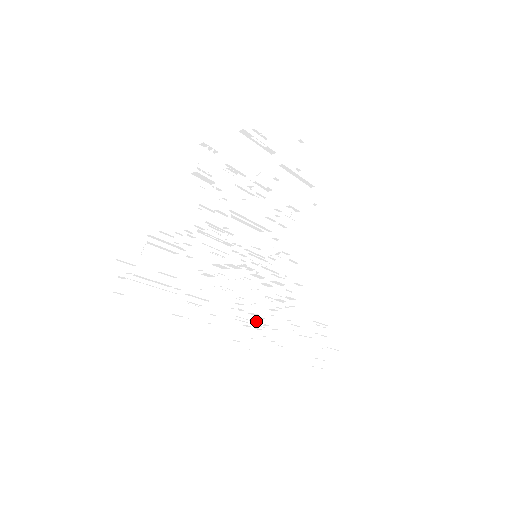
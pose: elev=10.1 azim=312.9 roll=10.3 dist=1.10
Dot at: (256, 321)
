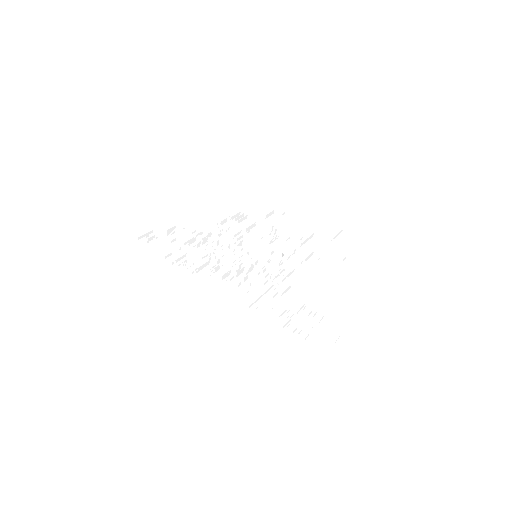
Dot at: (227, 270)
